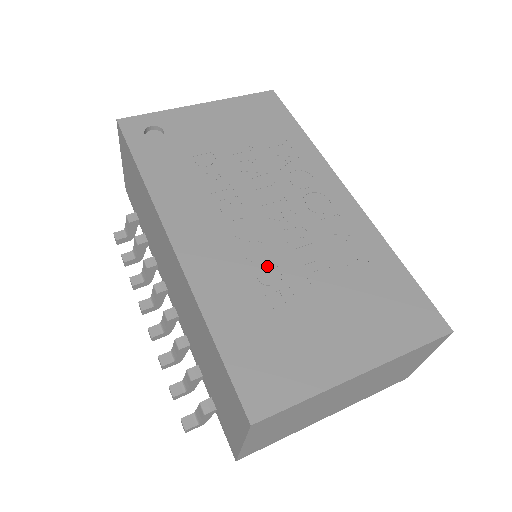
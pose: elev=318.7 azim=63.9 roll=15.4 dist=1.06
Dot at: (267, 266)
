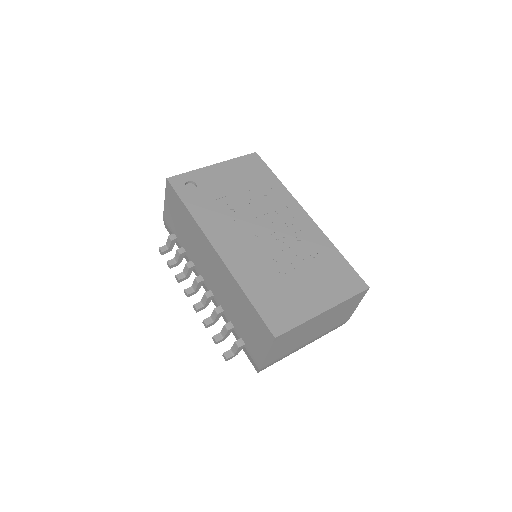
Dot at: (270, 260)
